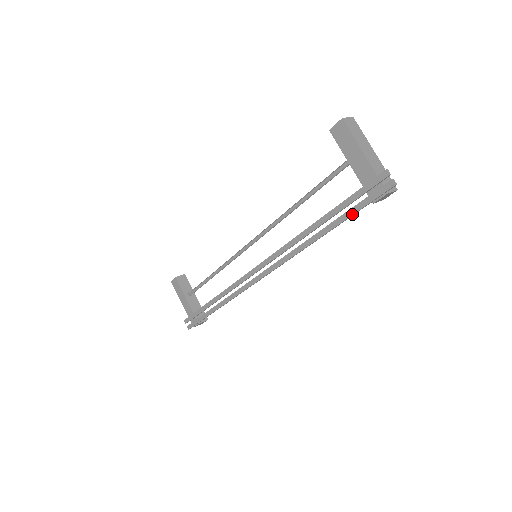
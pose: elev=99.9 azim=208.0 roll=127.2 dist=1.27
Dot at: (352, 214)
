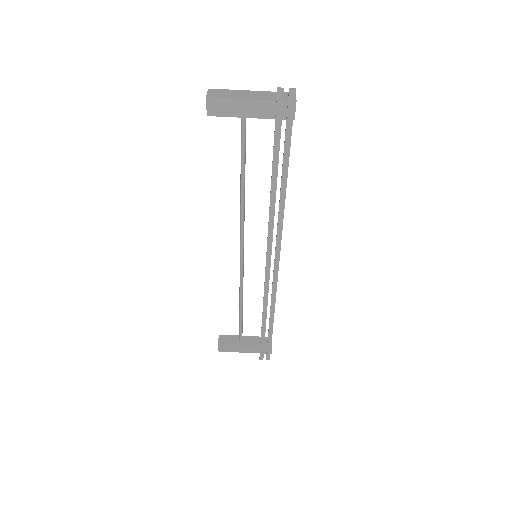
Dot at: (290, 144)
